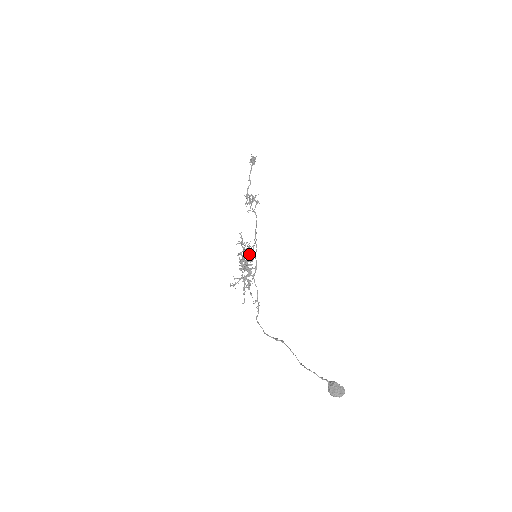
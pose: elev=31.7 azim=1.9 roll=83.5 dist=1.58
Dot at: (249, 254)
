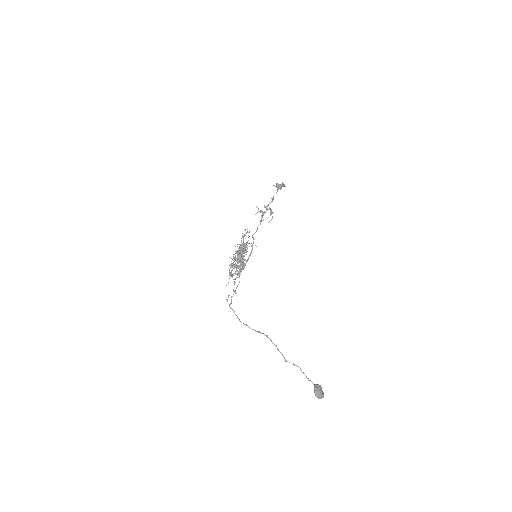
Dot at: (245, 250)
